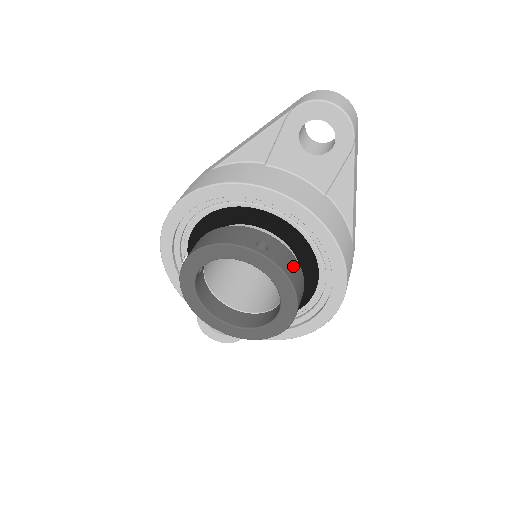
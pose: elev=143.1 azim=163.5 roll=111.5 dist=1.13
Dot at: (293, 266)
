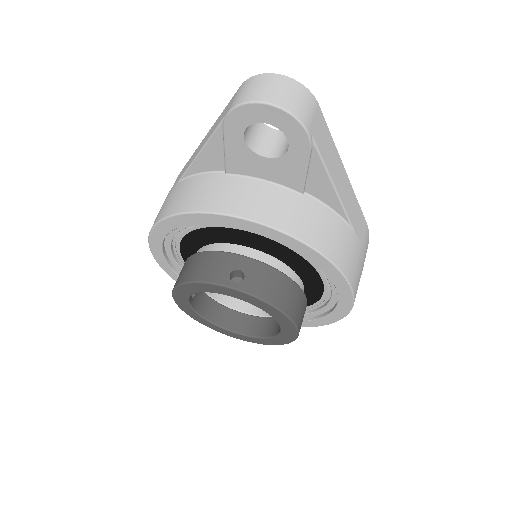
Dot at: (280, 286)
